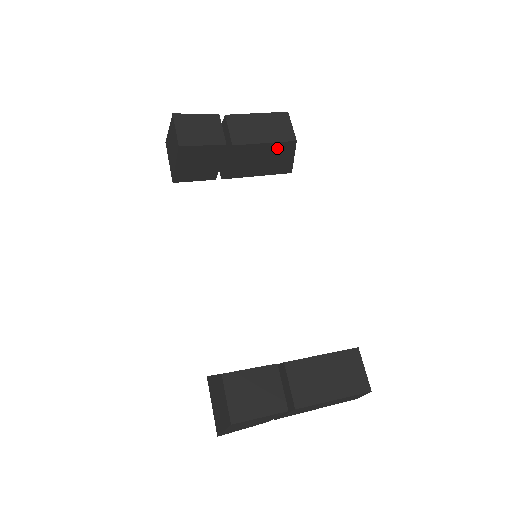
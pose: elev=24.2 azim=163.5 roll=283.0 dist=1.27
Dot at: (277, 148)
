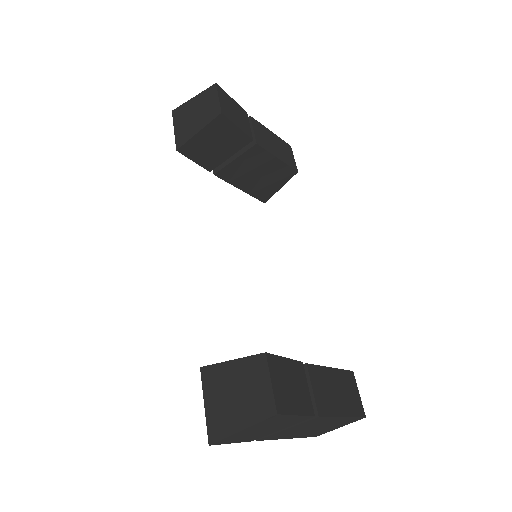
Dot at: (280, 170)
